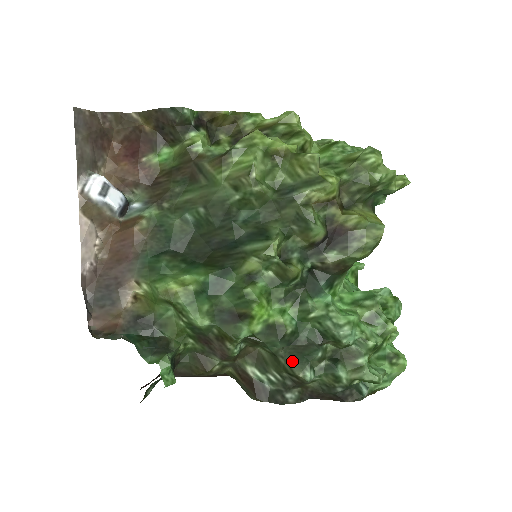
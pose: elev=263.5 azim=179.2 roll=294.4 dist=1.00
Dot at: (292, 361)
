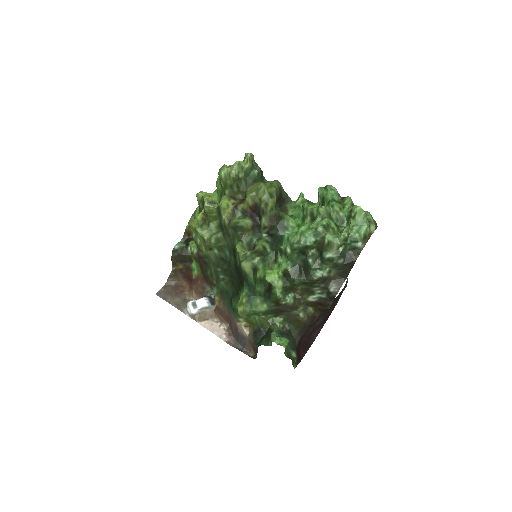
Dot at: (308, 277)
